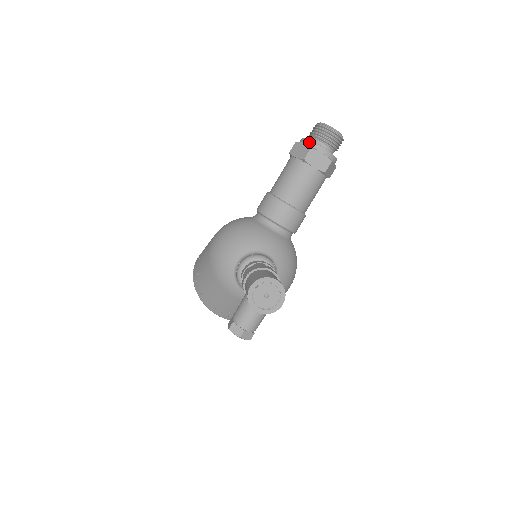
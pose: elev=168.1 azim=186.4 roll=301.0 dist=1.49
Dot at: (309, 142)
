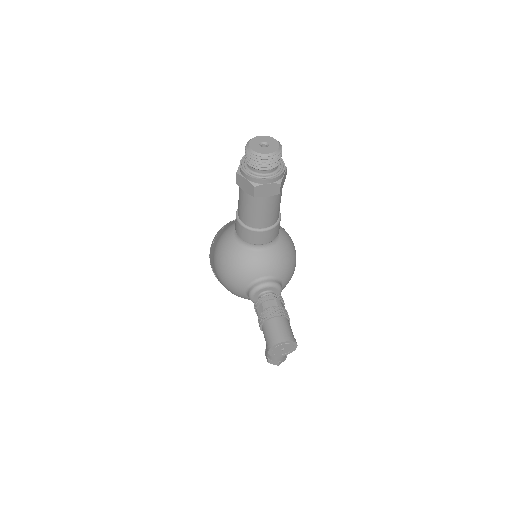
Dot at: (250, 178)
